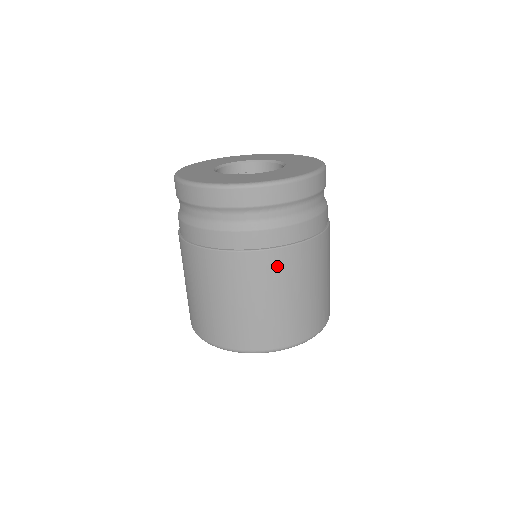
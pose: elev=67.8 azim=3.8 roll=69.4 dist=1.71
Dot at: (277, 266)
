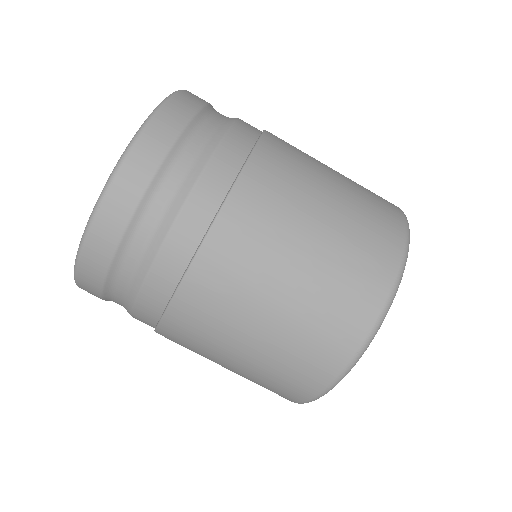
Dot at: (287, 148)
